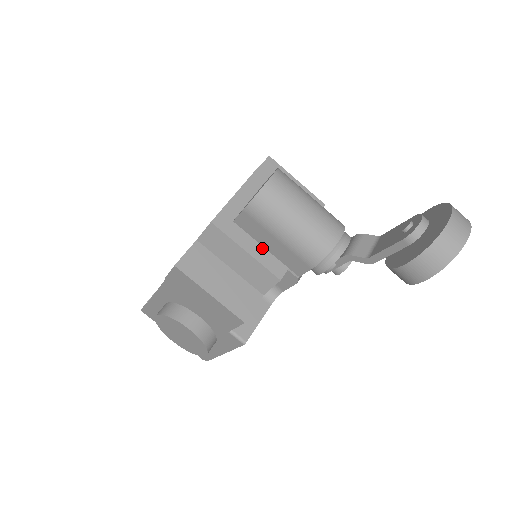
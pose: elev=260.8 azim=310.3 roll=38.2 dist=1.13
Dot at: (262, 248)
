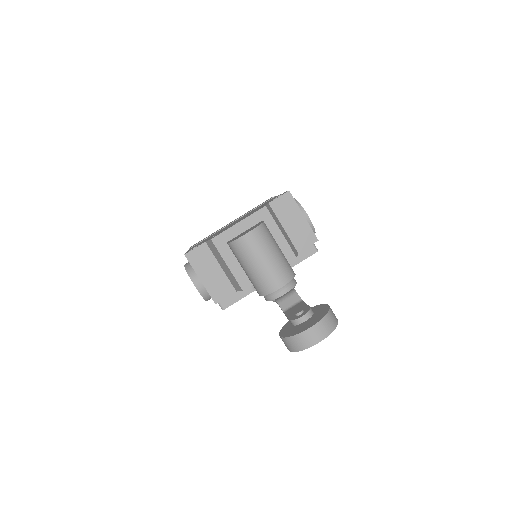
Dot at: (240, 266)
